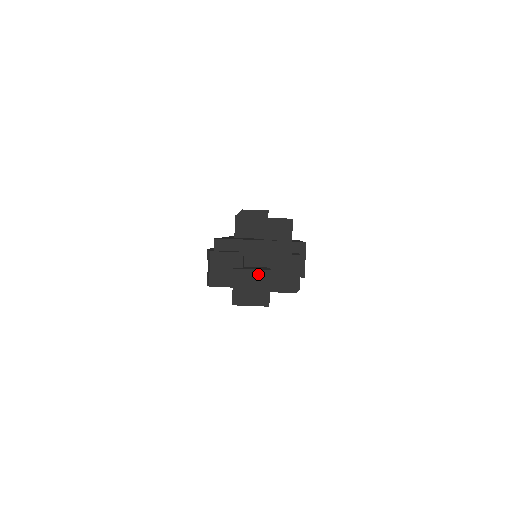
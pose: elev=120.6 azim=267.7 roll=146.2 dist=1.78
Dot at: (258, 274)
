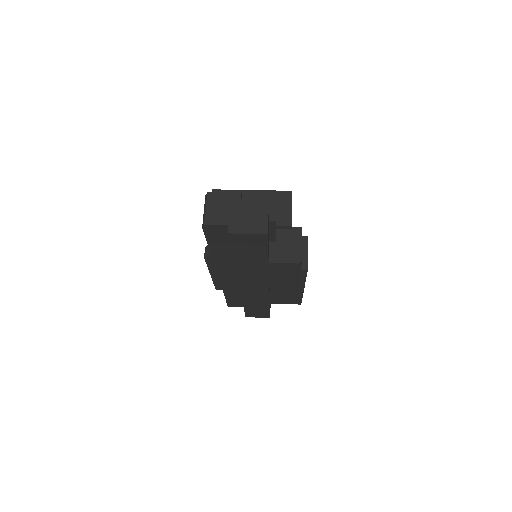
Dot at: (256, 203)
